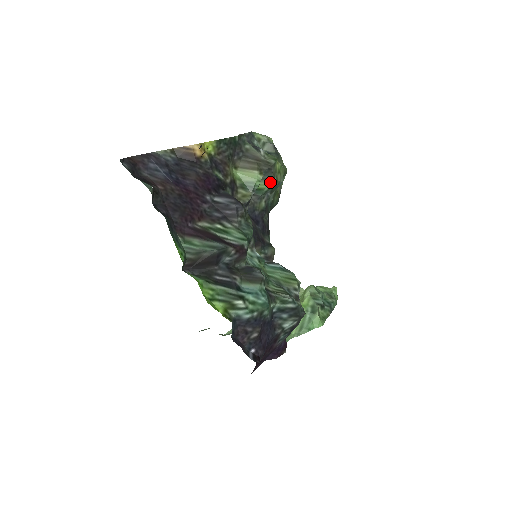
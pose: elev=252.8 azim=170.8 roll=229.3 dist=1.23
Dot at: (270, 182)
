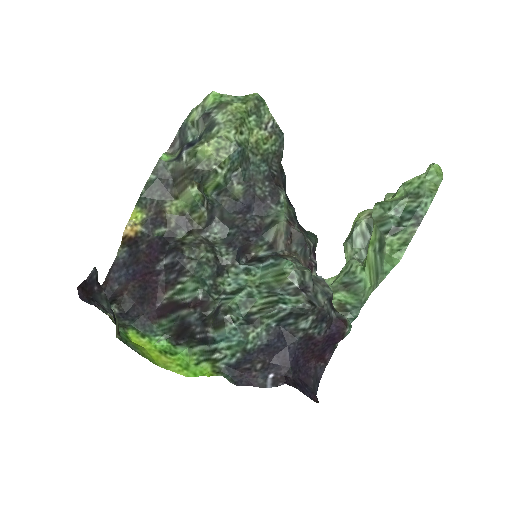
Dot at: (215, 175)
